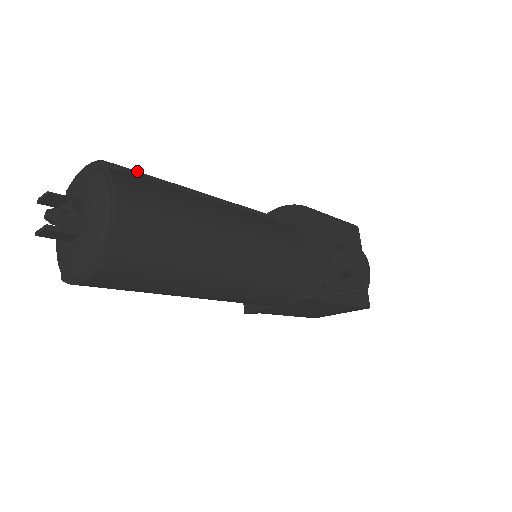
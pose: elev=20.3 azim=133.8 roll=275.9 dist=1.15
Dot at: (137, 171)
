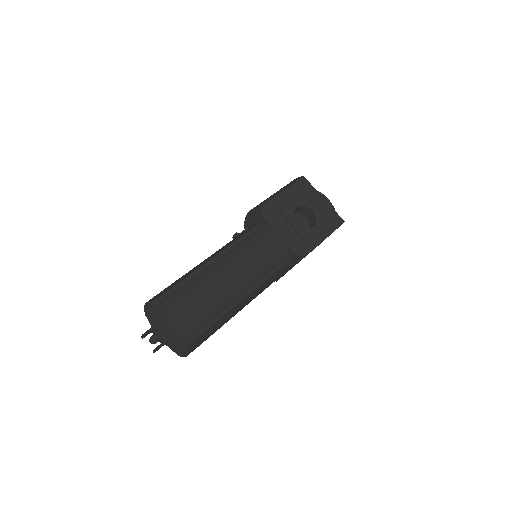
Dot at: (167, 292)
